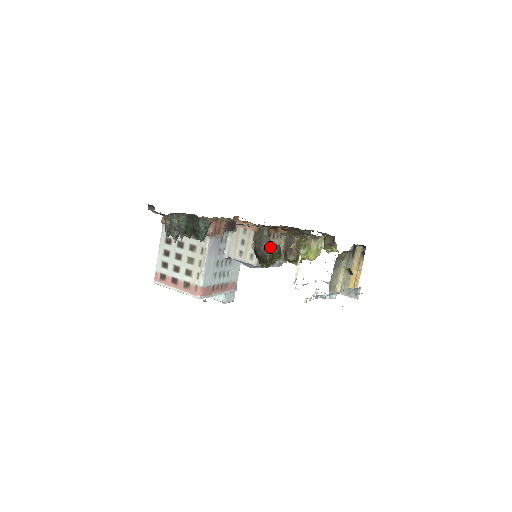
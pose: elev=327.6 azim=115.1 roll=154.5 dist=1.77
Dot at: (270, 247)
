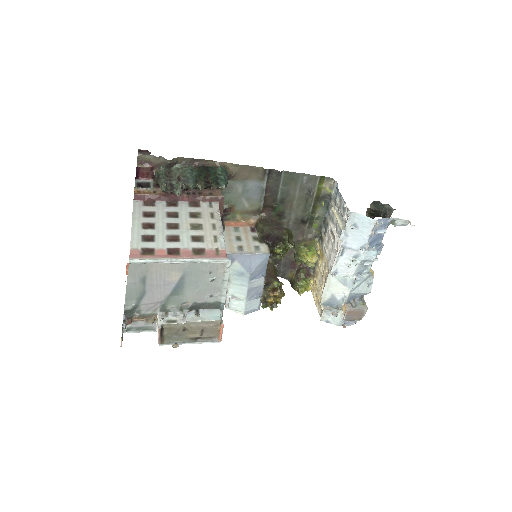
Dot at: (284, 227)
